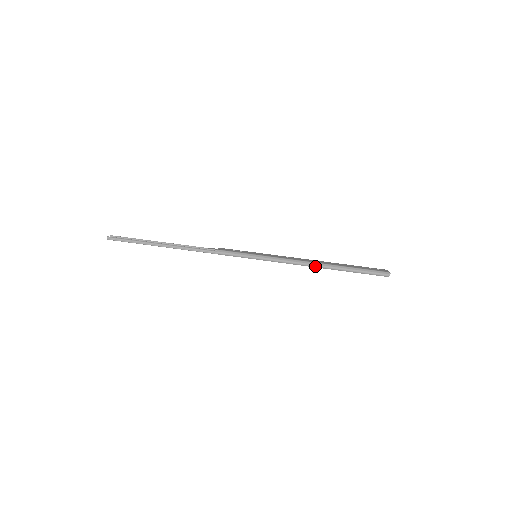
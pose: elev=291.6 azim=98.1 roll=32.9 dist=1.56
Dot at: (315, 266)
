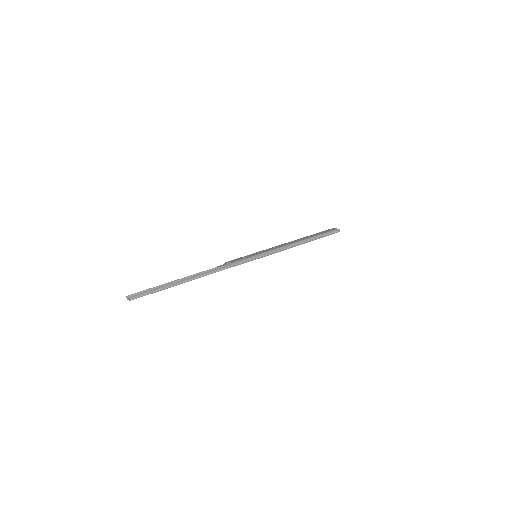
Dot at: (299, 244)
